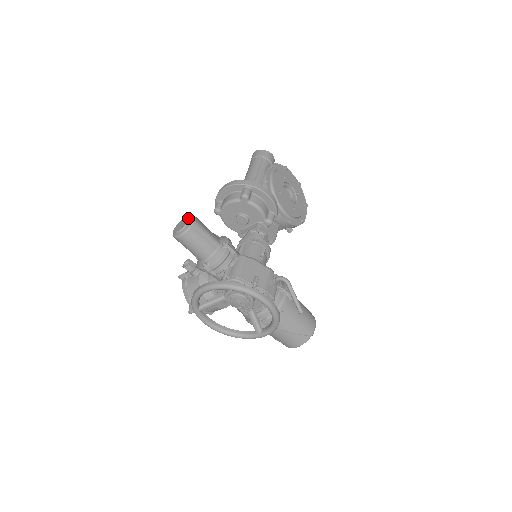
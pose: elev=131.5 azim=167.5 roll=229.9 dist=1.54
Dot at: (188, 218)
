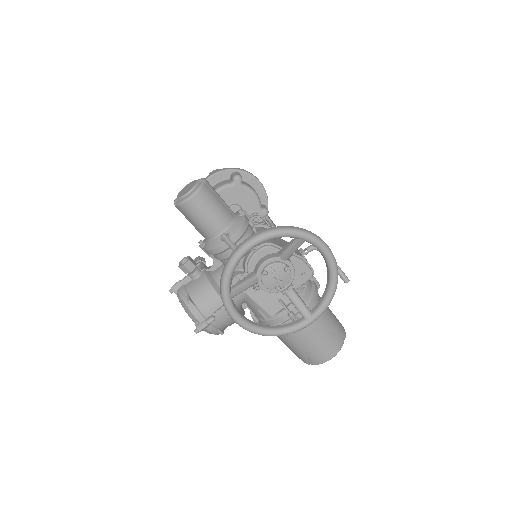
Dot at: (195, 180)
